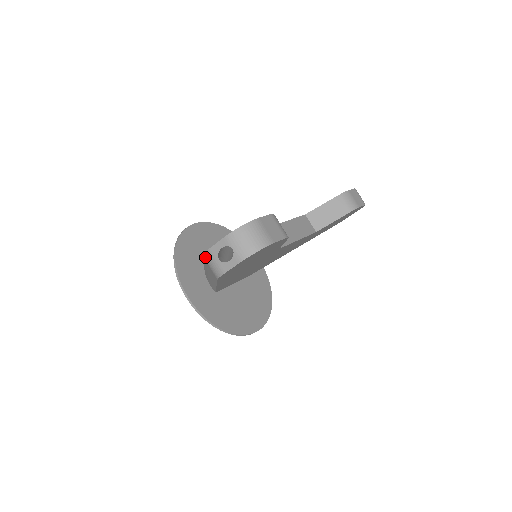
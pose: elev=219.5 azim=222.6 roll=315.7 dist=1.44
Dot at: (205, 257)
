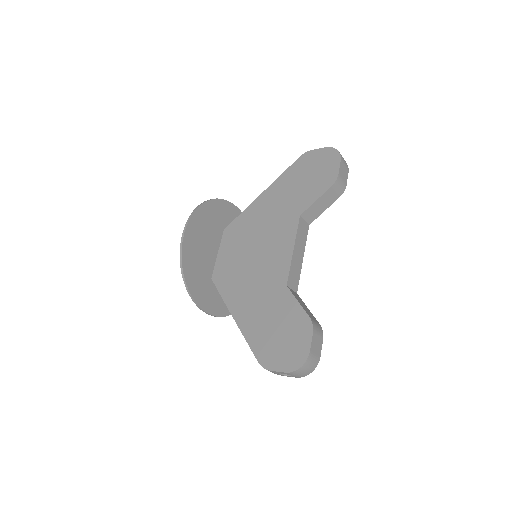
Dot at: occluded
